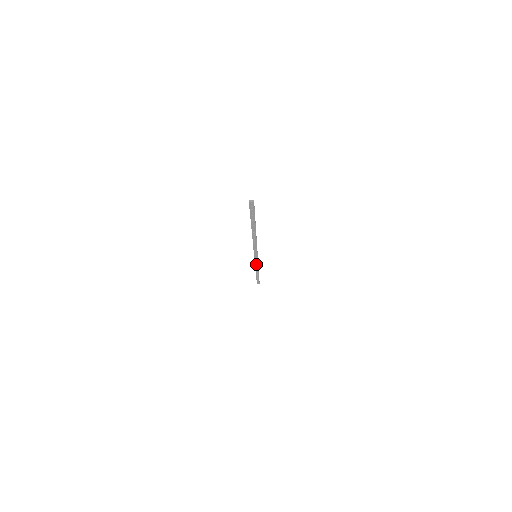
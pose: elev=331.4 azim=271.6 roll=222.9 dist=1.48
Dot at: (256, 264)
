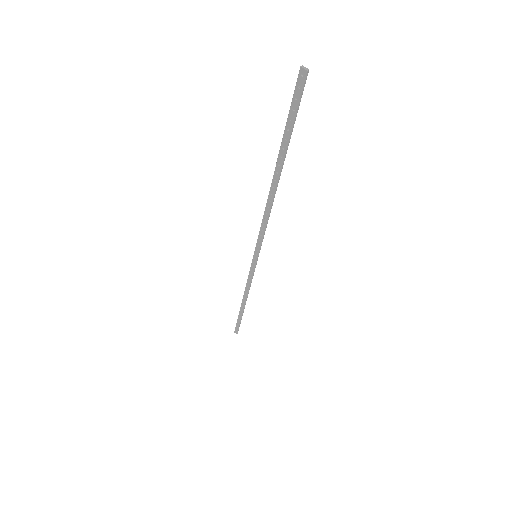
Dot at: (249, 278)
